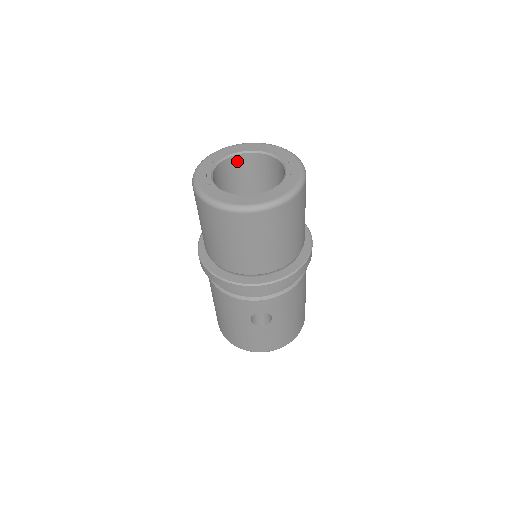
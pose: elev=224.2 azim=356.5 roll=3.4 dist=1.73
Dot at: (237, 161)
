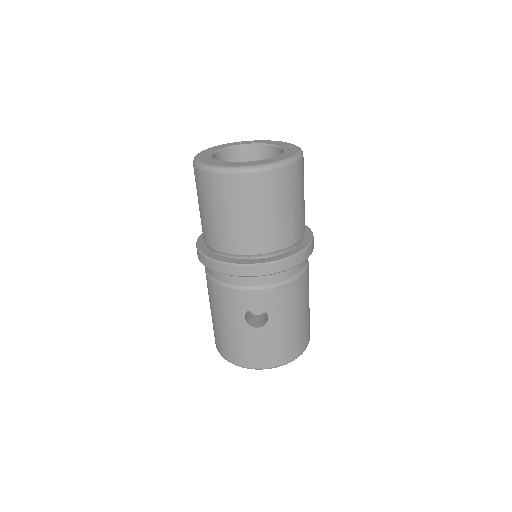
Dot at: (240, 153)
